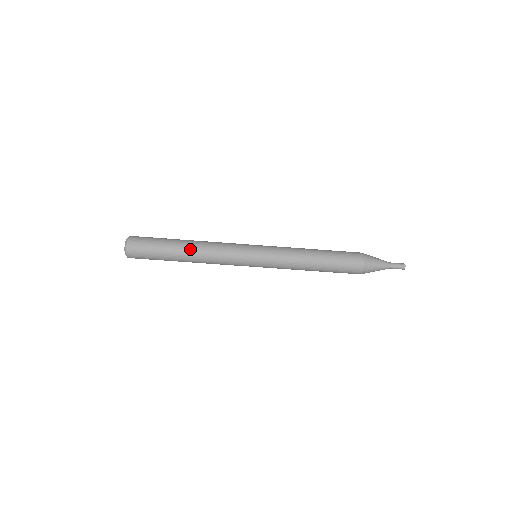
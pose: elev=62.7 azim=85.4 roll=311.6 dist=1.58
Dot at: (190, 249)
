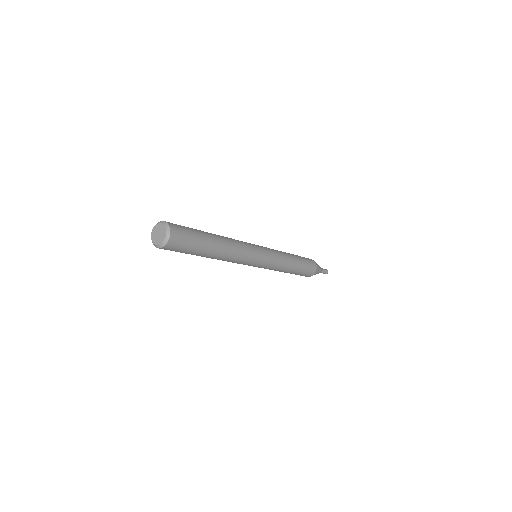
Dot at: (222, 245)
